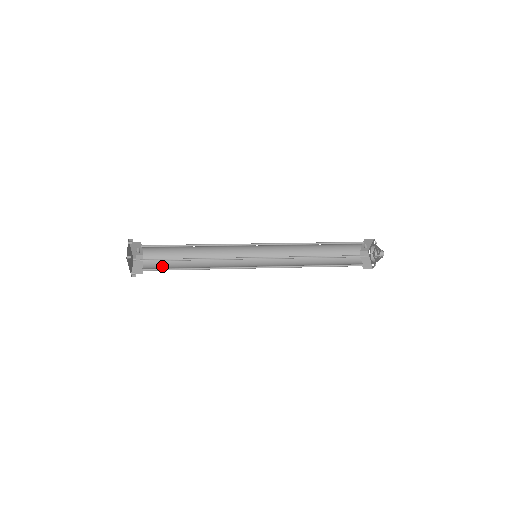
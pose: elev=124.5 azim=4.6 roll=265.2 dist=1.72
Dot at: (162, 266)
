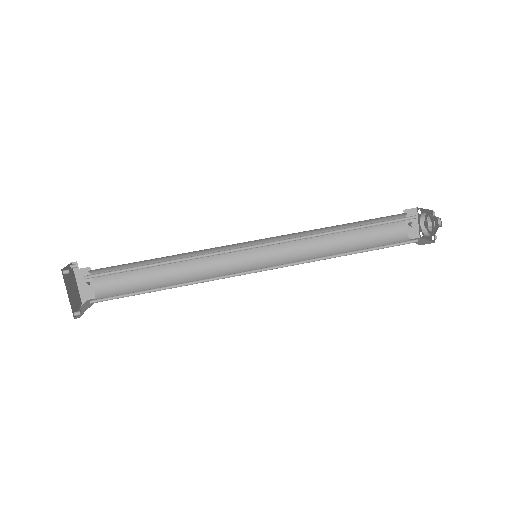
Dot at: (121, 297)
